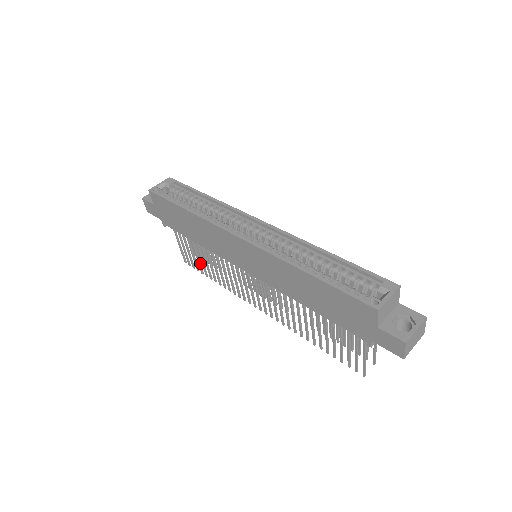
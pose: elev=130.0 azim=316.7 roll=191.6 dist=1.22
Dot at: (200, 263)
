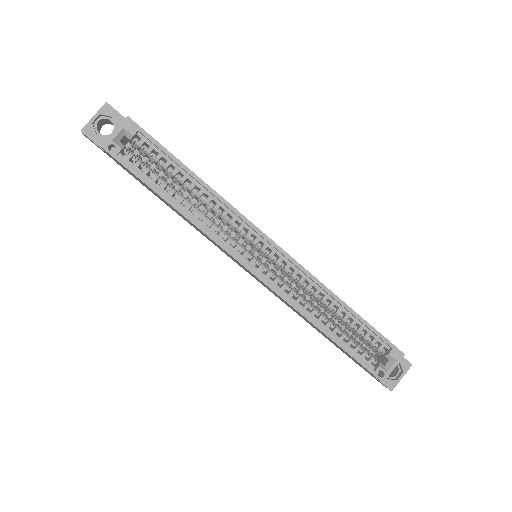
Dot at: occluded
